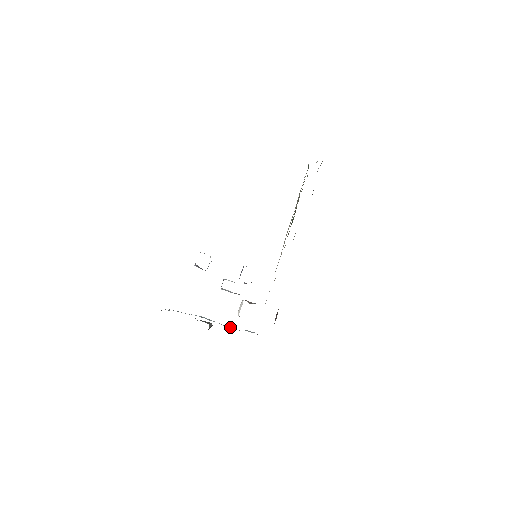
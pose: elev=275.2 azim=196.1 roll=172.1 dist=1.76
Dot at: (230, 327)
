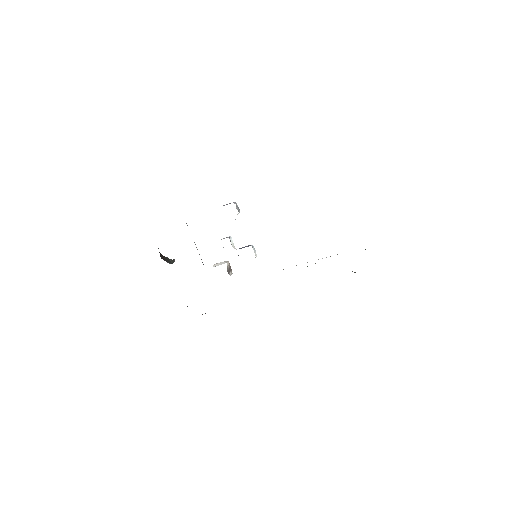
Dot at: occluded
